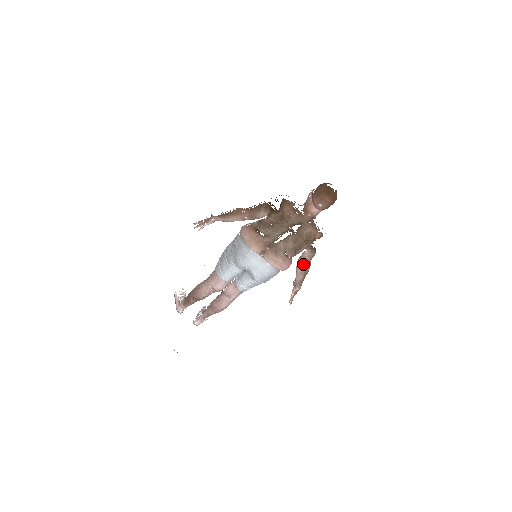
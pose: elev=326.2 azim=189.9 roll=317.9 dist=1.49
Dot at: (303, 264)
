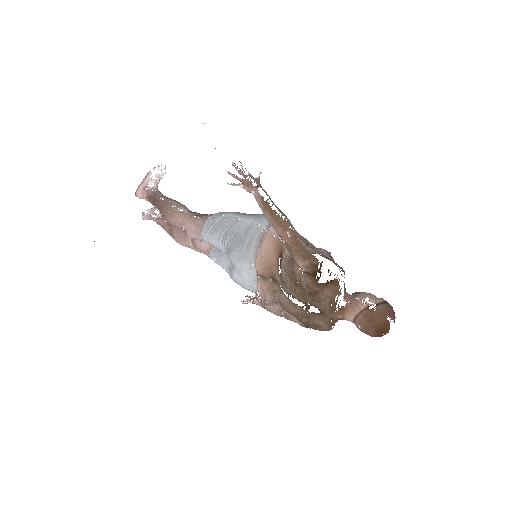
Dot at: (285, 316)
